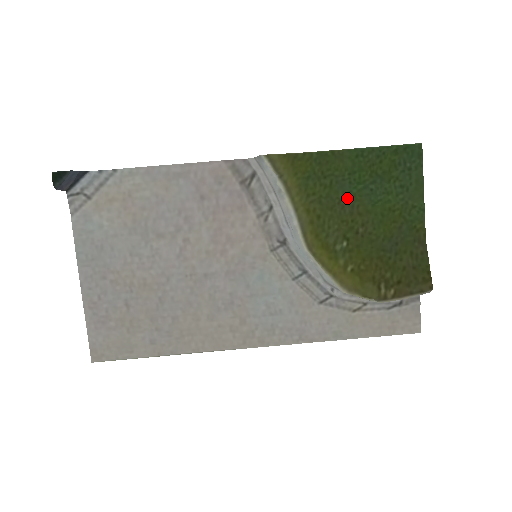
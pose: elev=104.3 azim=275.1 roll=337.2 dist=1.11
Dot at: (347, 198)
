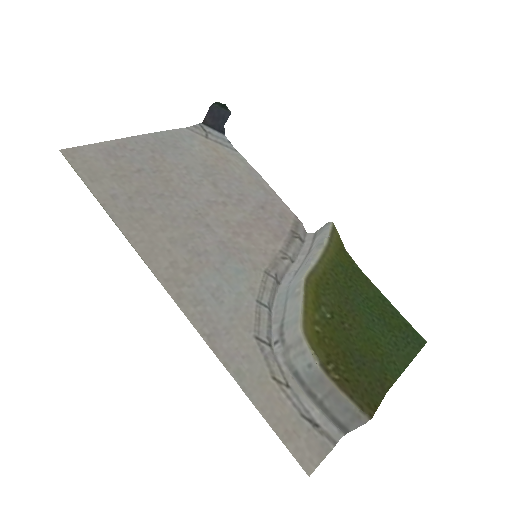
Dot at: (354, 303)
